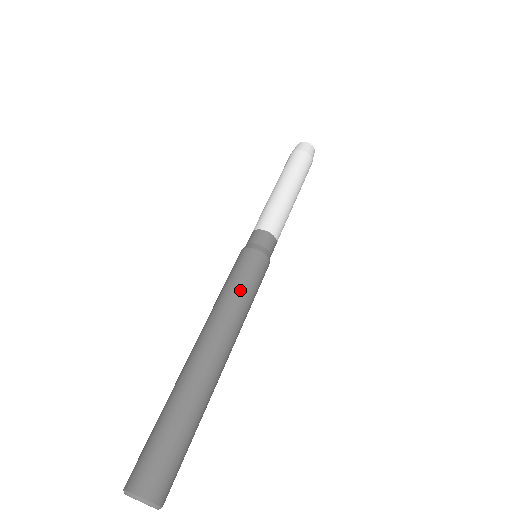
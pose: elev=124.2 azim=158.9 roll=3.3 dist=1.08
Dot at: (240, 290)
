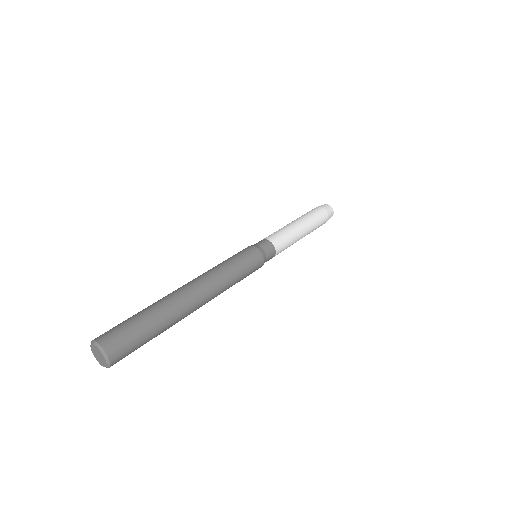
Dot at: (232, 265)
